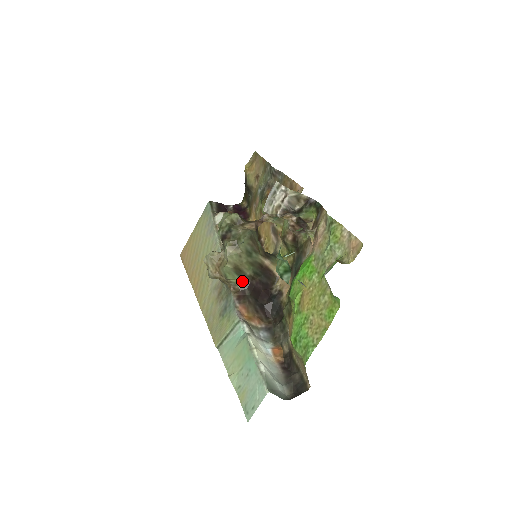
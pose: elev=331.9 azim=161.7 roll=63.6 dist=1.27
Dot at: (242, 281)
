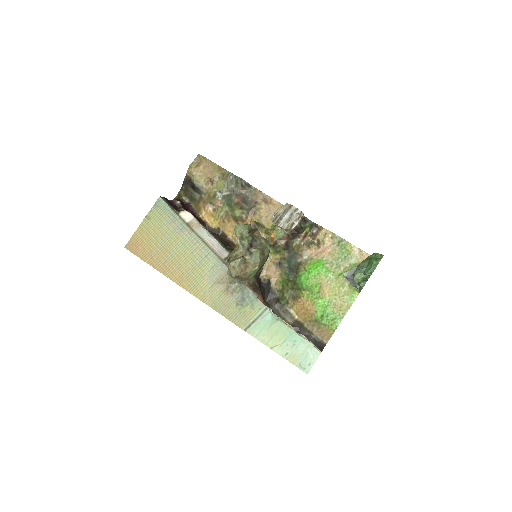
Dot at: (254, 277)
